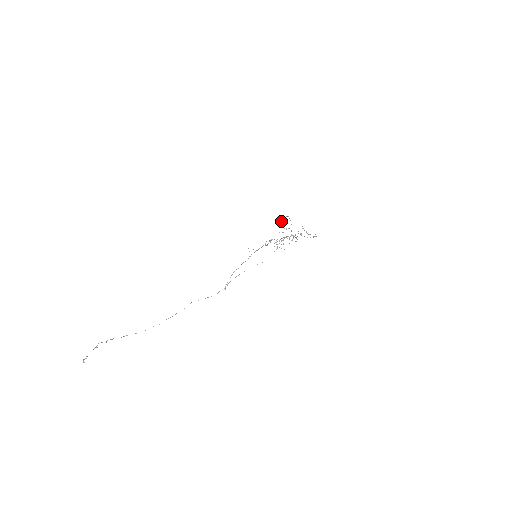
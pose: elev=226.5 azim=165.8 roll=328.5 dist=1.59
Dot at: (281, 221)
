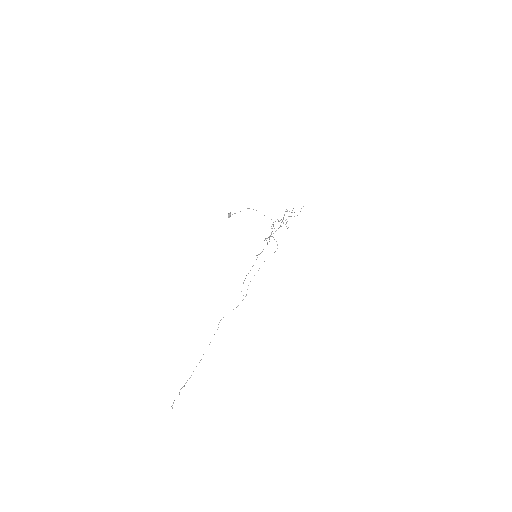
Dot at: (229, 214)
